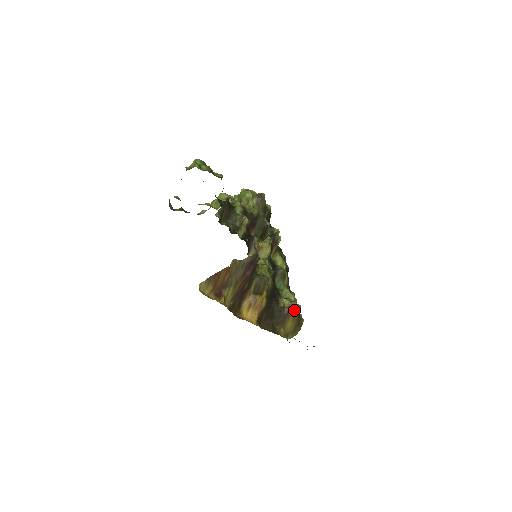
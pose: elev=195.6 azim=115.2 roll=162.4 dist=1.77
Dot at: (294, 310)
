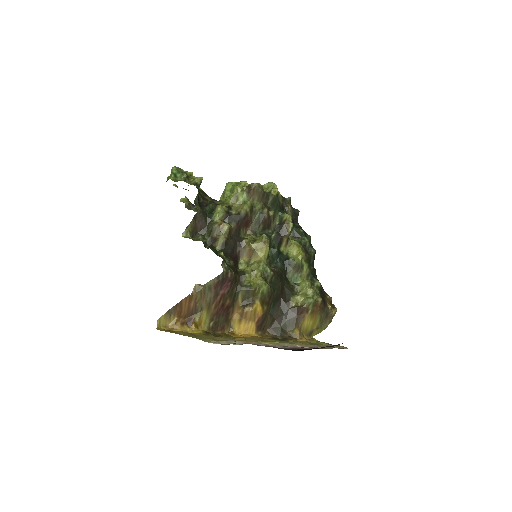
Dot at: (310, 308)
